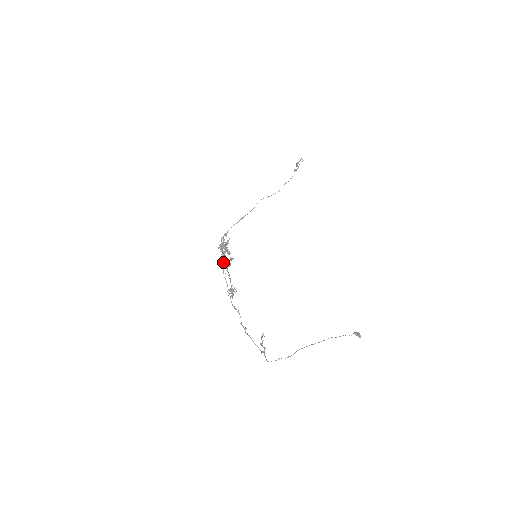
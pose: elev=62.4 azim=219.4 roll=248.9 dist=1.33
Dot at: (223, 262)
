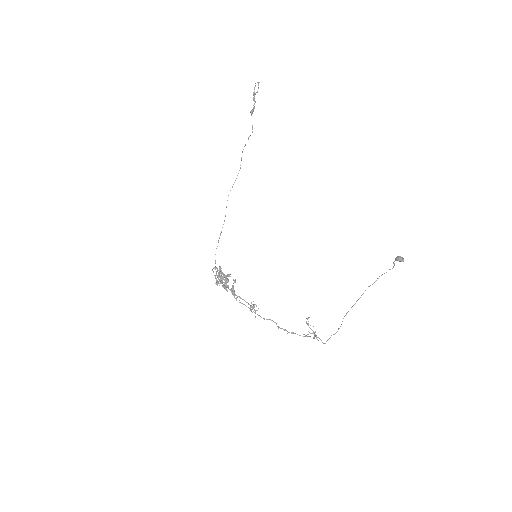
Dot at: occluded
